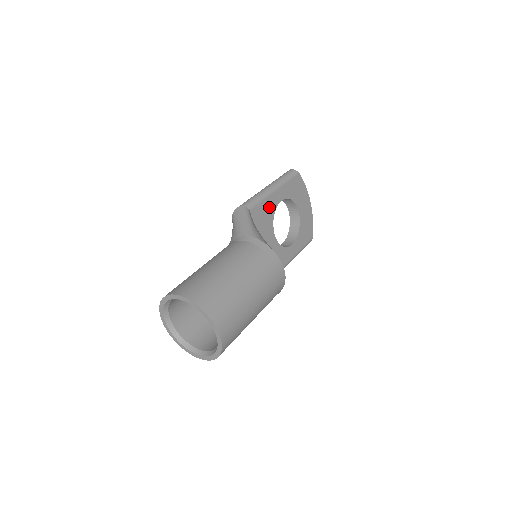
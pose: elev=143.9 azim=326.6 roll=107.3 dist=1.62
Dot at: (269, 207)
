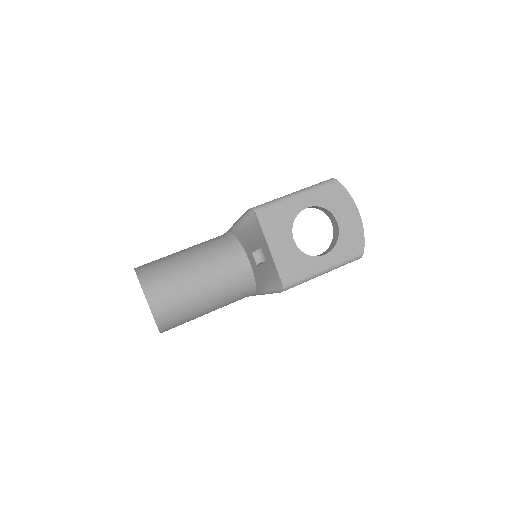
Dot at: (286, 212)
